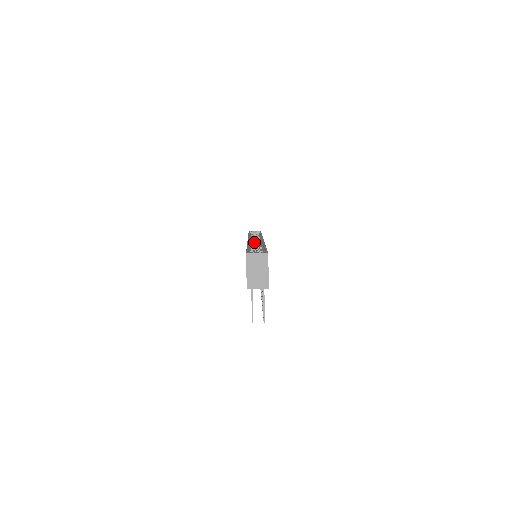
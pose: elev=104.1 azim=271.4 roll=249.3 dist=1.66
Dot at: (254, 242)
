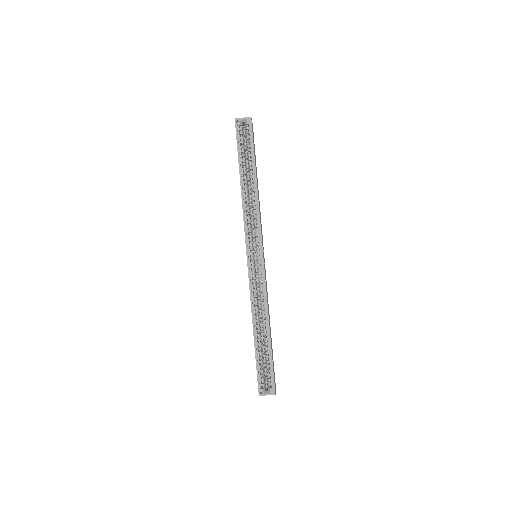
Dot at: (252, 239)
